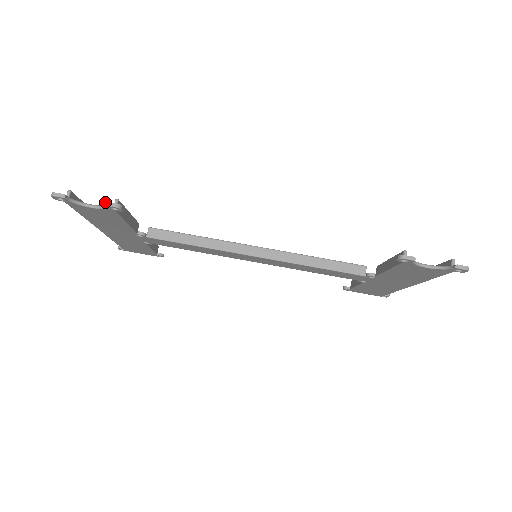
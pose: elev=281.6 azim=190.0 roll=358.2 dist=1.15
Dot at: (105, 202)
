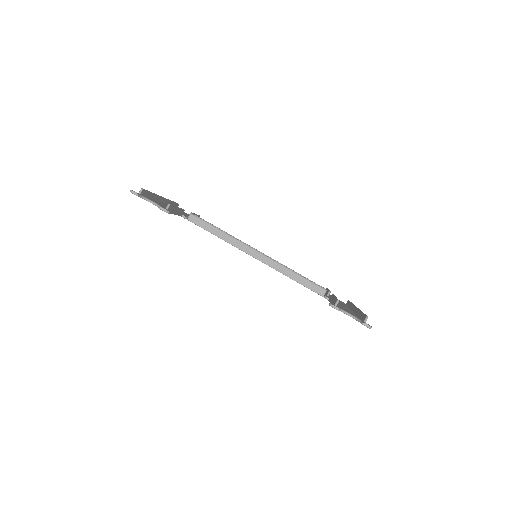
Dot at: (160, 207)
